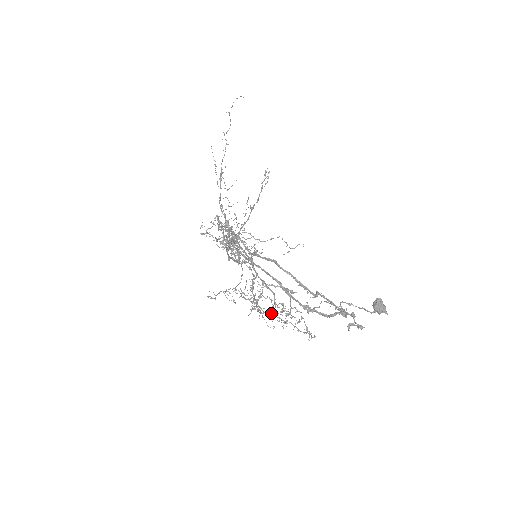
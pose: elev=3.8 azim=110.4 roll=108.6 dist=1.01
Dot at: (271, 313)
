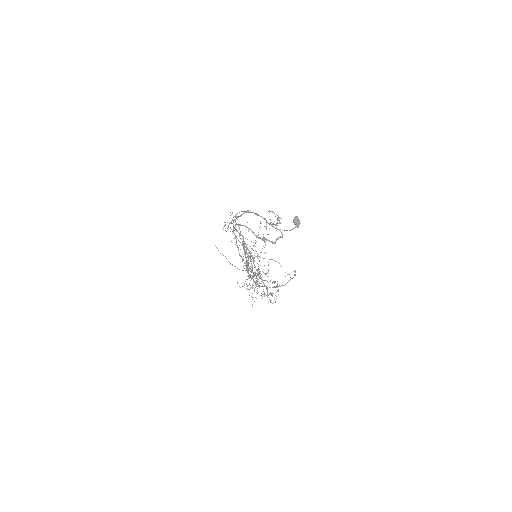
Dot at: occluded
